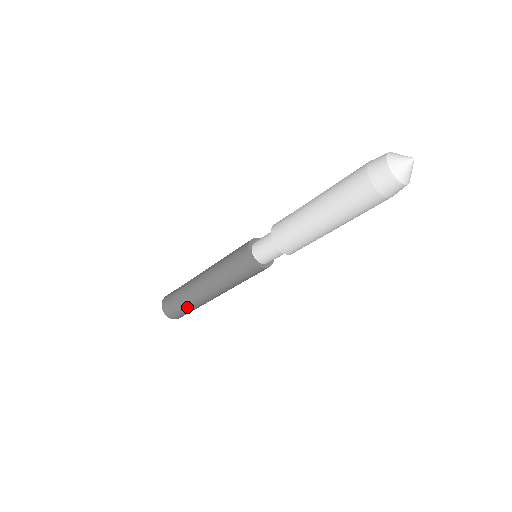
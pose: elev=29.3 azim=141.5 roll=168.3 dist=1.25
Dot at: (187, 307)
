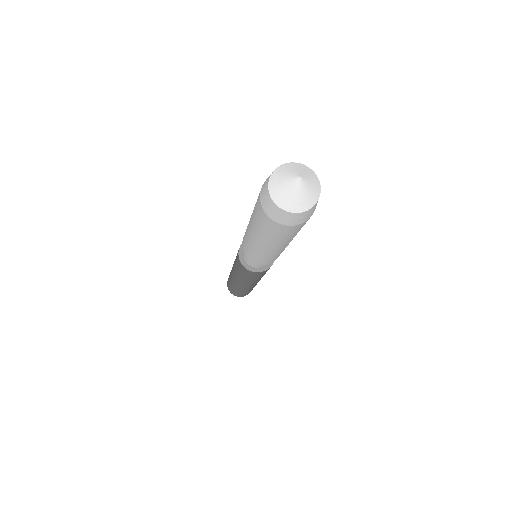
Dot at: (249, 291)
